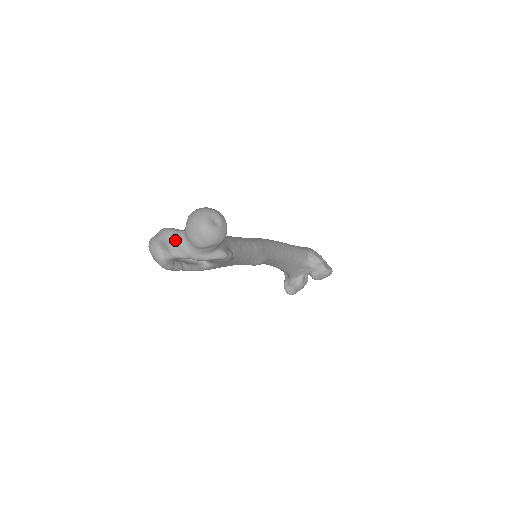
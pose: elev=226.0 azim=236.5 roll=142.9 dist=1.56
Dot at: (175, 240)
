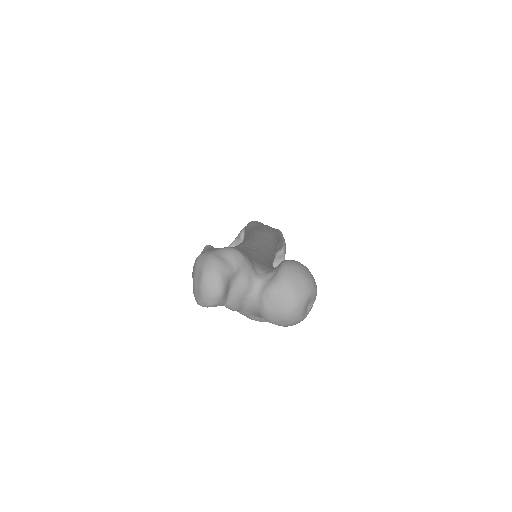
Dot at: (243, 286)
